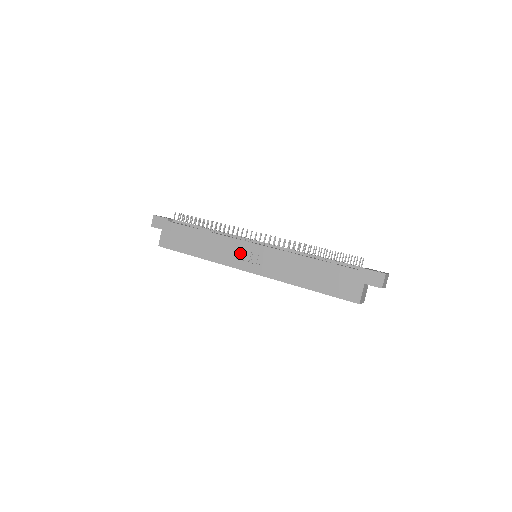
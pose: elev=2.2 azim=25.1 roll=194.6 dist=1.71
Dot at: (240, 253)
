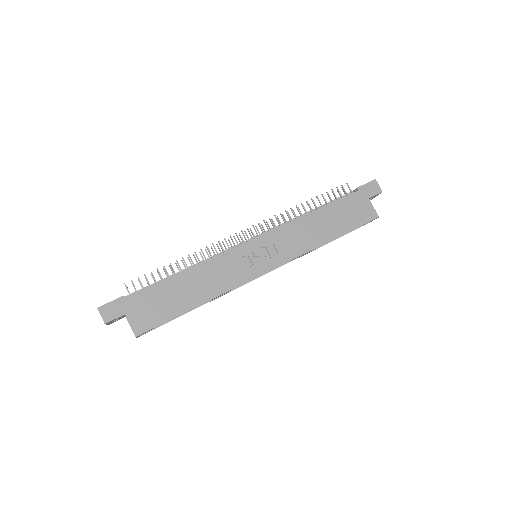
Dot at: (244, 261)
